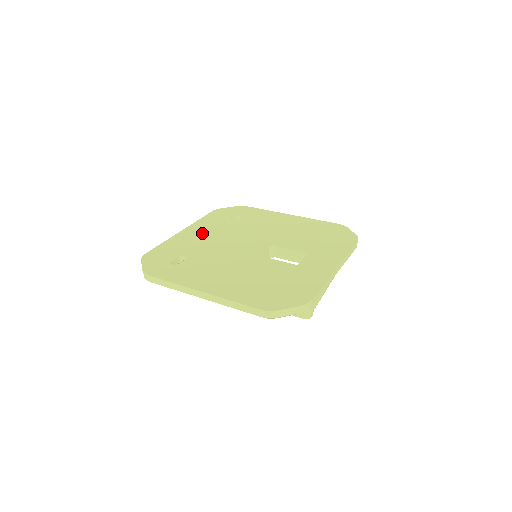
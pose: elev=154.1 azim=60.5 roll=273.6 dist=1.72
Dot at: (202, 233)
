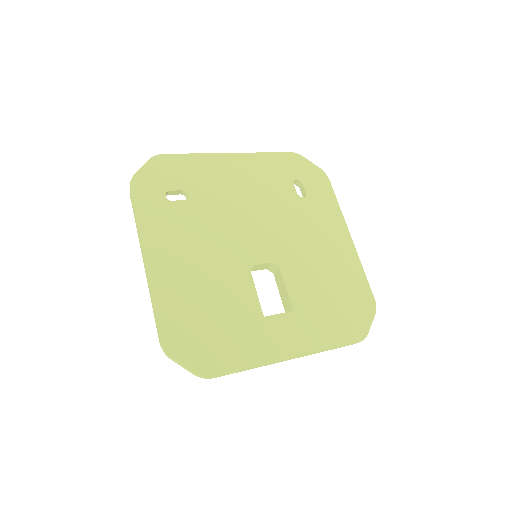
Dot at: (242, 177)
